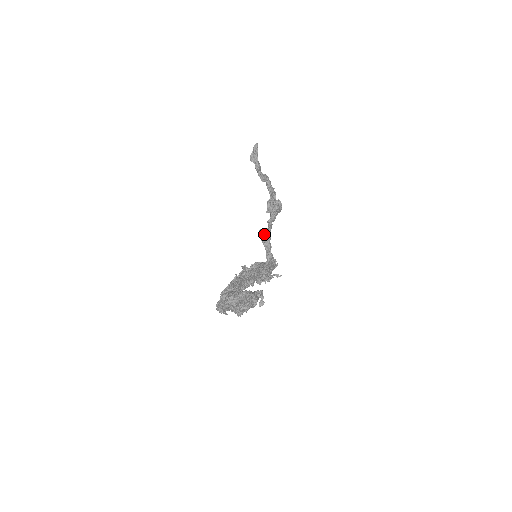
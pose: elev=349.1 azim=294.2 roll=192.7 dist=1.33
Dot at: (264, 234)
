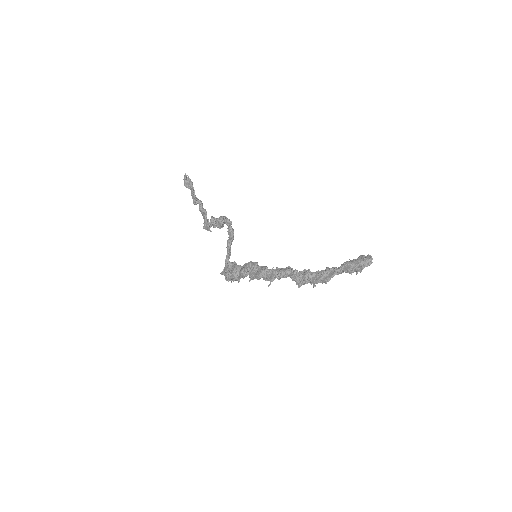
Dot at: occluded
